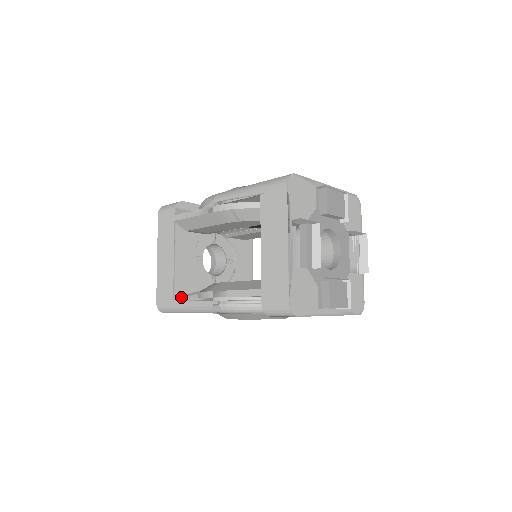
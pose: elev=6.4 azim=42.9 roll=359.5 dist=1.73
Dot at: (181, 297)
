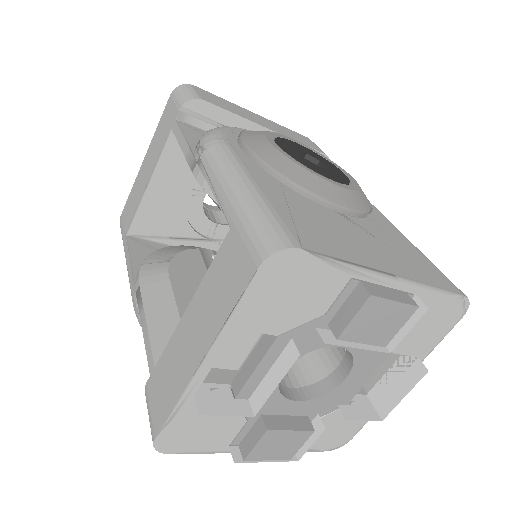
Dot at: (141, 236)
